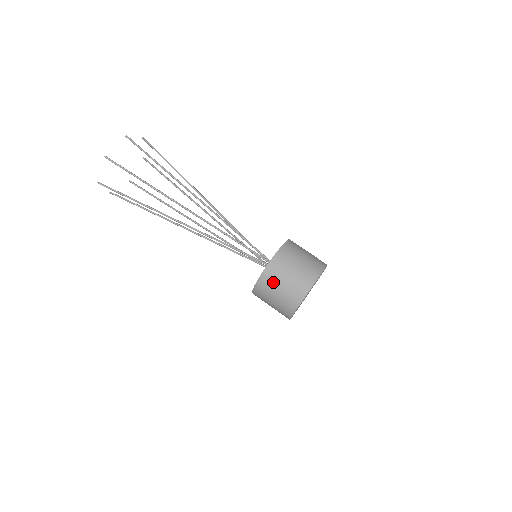
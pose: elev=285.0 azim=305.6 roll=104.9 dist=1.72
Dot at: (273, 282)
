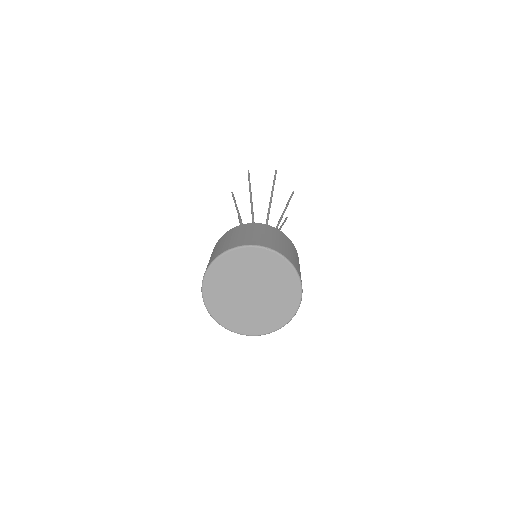
Dot at: (264, 230)
